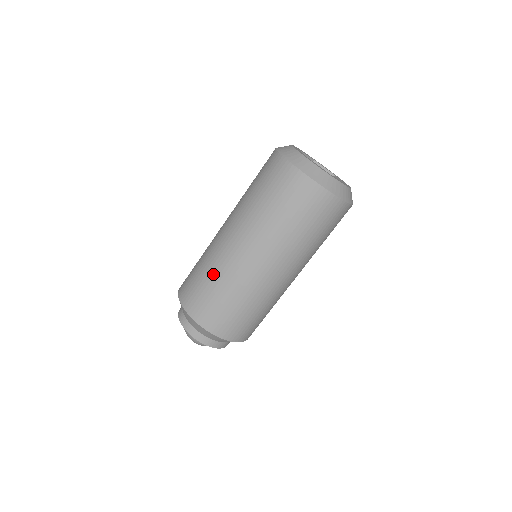
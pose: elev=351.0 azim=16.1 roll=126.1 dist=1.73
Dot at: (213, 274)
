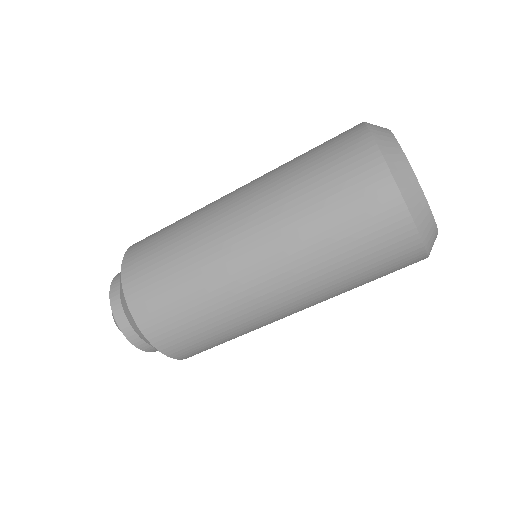
Dot at: (203, 299)
